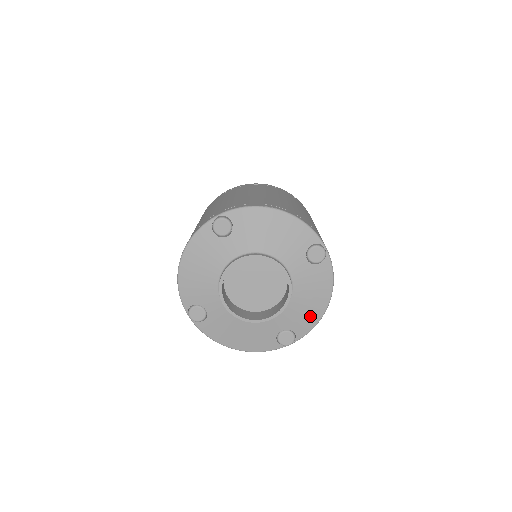
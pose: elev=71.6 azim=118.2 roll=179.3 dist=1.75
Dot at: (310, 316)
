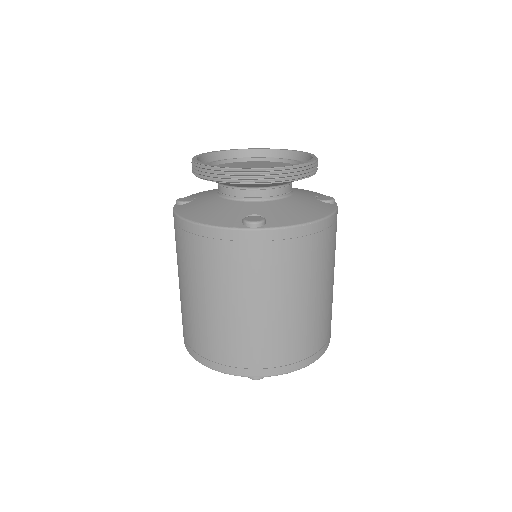
Dot at: occluded
